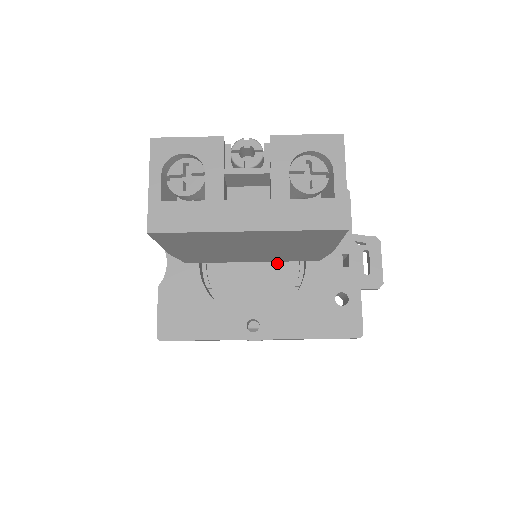
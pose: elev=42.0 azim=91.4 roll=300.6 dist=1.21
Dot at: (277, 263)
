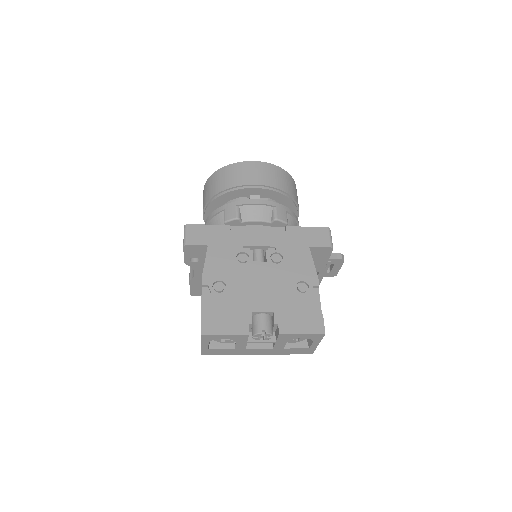
Dot at: occluded
